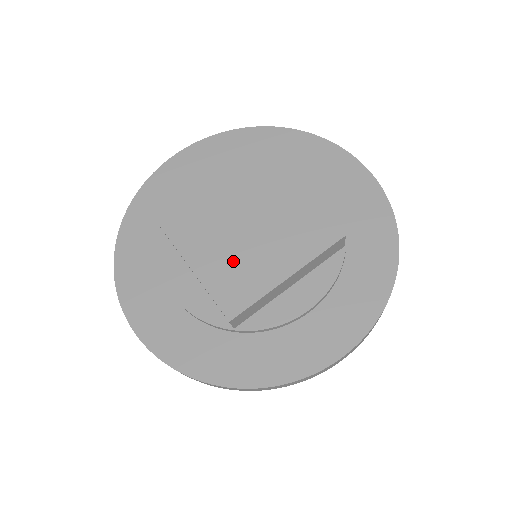
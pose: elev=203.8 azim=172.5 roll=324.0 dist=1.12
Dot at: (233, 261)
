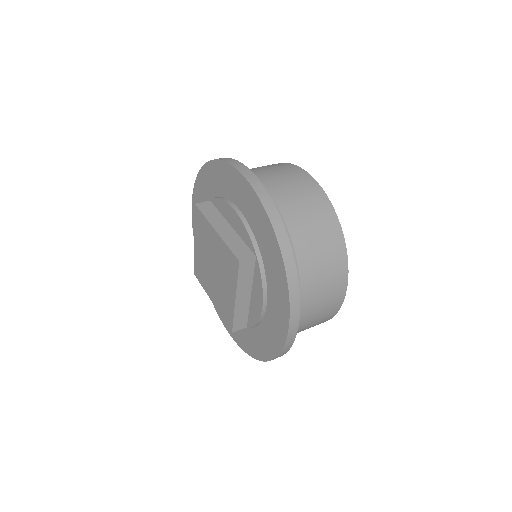
Dot at: (219, 293)
